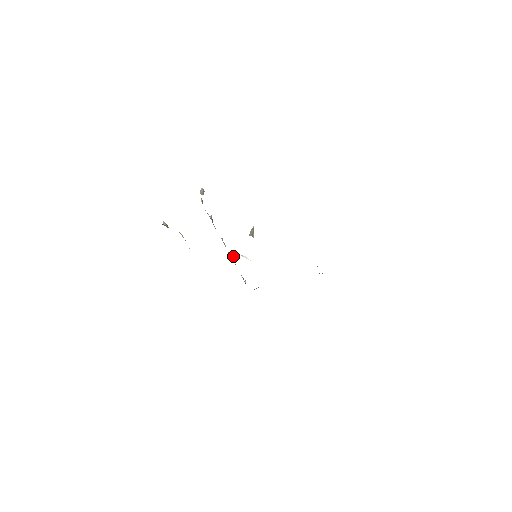
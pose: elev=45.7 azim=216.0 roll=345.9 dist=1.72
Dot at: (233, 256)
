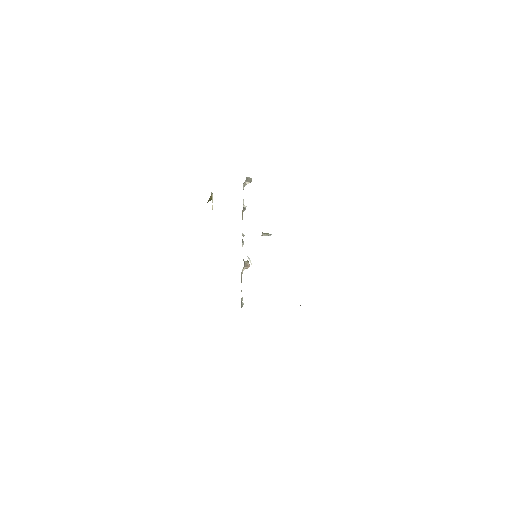
Dot at: (245, 262)
